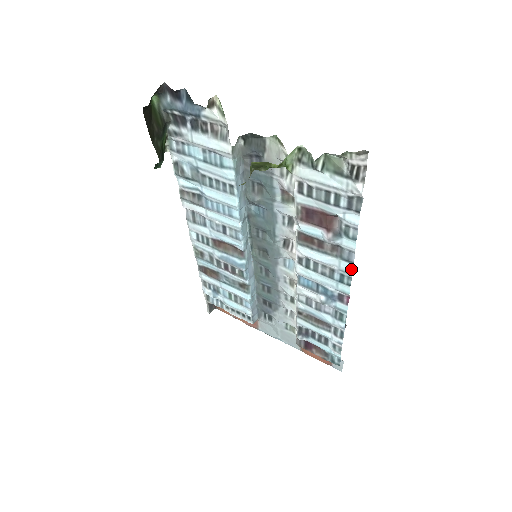
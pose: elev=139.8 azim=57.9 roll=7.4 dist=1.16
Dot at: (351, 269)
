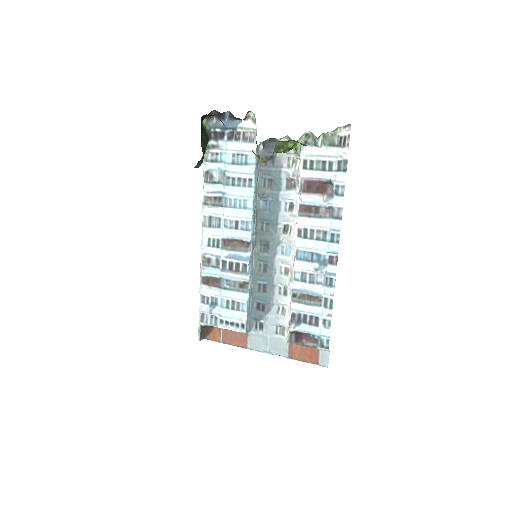
Dot at: (340, 225)
